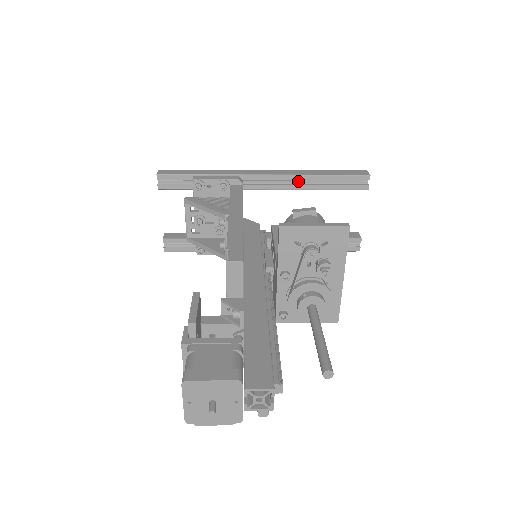
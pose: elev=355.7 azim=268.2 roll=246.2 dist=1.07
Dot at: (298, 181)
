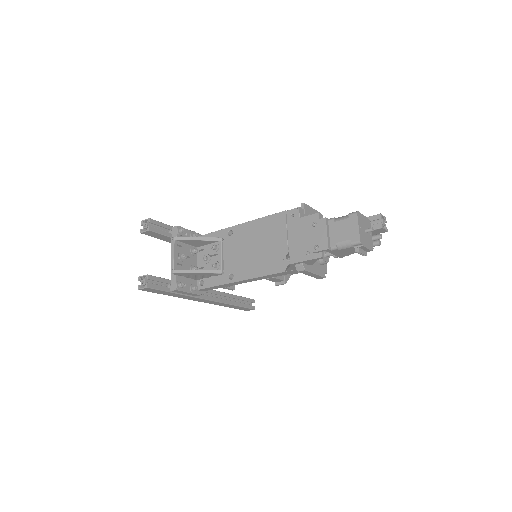
Dot at: occluded
